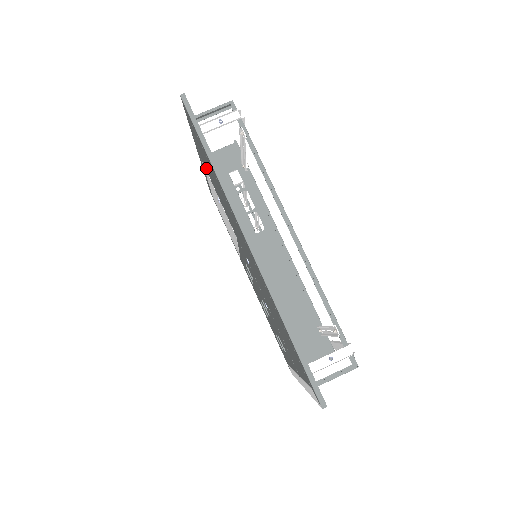
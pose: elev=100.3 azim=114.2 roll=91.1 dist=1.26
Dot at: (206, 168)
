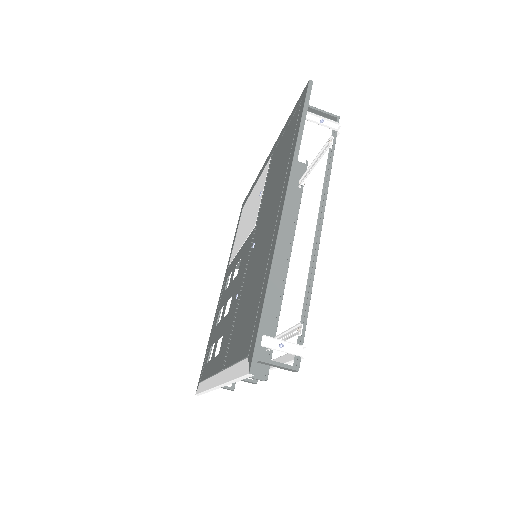
Dot at: (273, 160)
